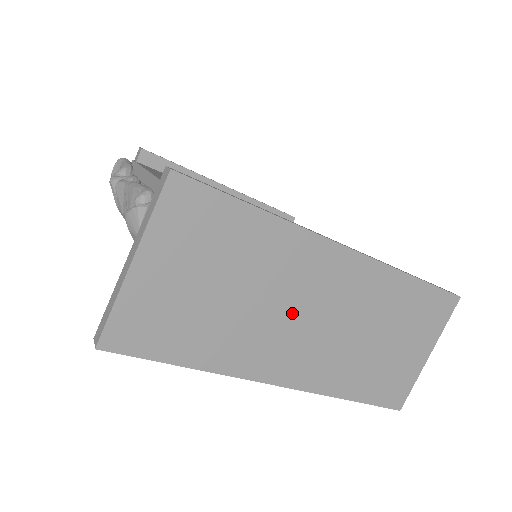
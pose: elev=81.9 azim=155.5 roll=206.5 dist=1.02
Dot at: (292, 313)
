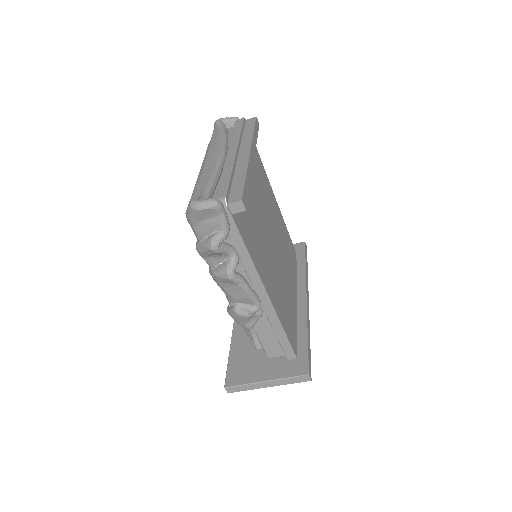
Dot at: occluded
